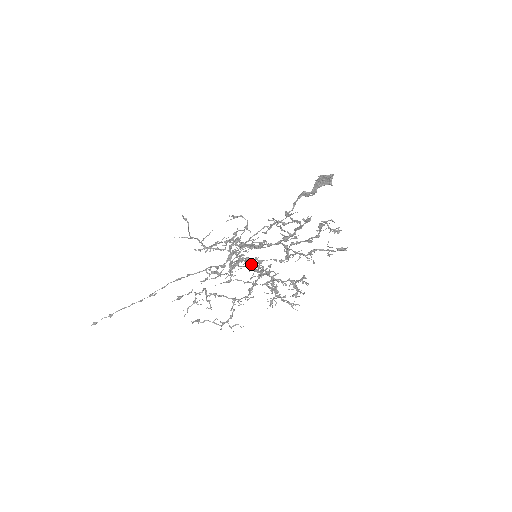
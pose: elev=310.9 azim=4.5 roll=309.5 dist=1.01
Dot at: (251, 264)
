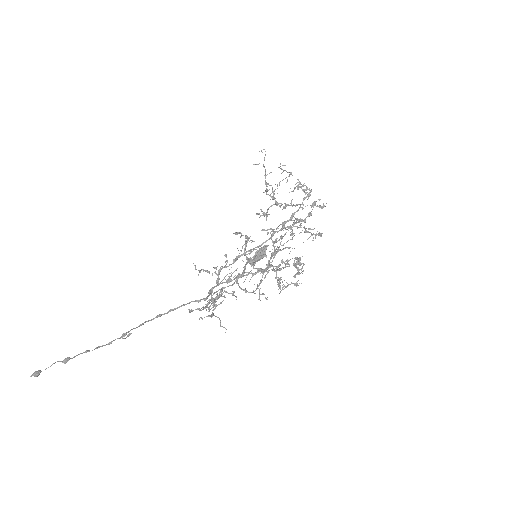
Dot at: occluded
